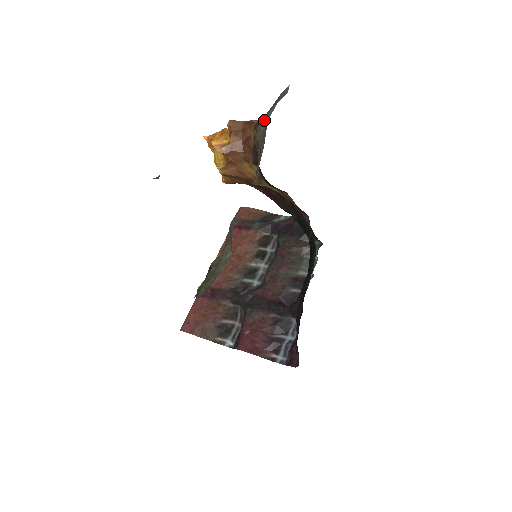
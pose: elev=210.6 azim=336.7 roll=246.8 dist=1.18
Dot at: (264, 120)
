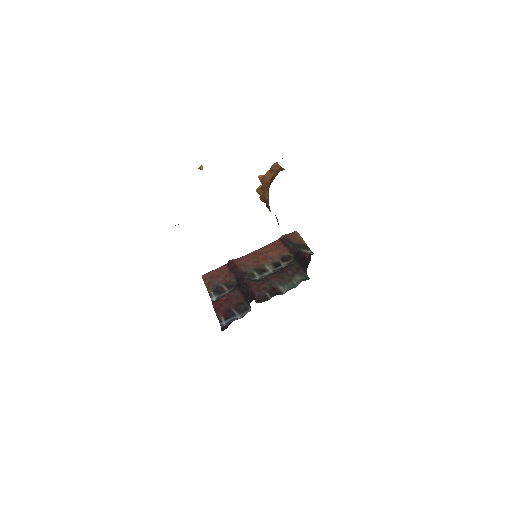
Dot at: occluded
